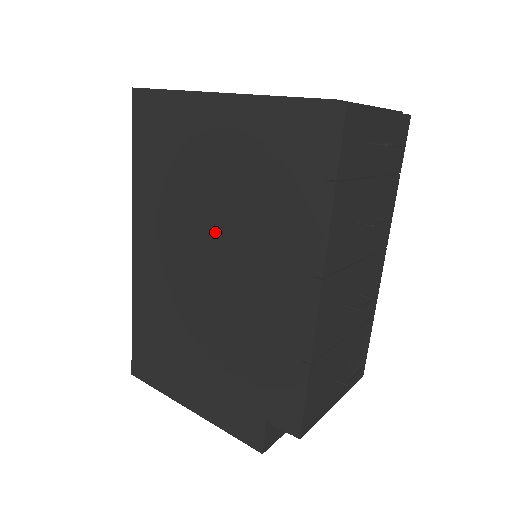
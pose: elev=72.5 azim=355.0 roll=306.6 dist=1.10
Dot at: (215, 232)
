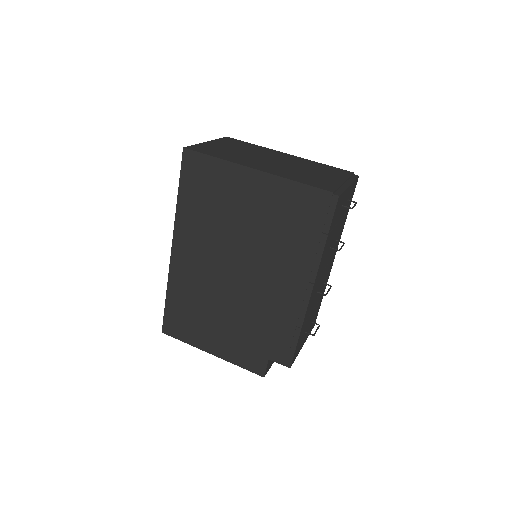
Dot at: (243, 250)
